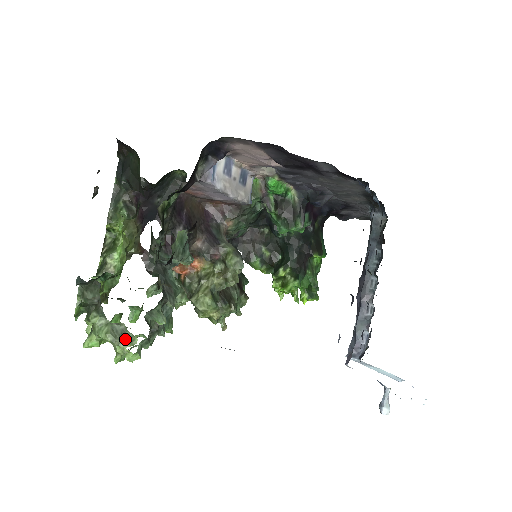
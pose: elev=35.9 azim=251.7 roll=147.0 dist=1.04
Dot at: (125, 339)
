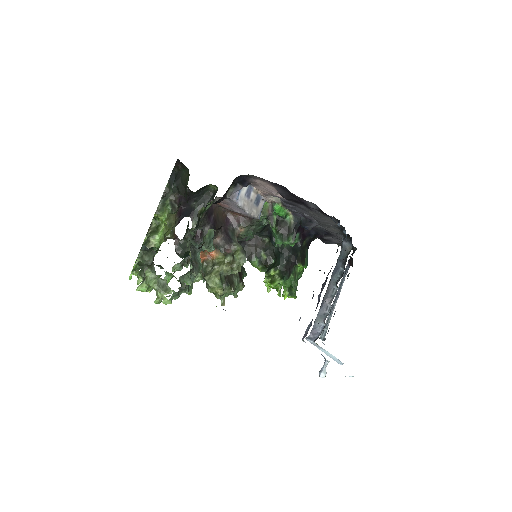
Dot at: (165, 289)
